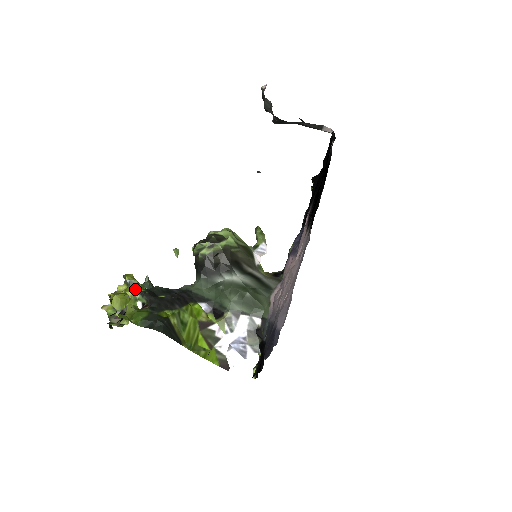
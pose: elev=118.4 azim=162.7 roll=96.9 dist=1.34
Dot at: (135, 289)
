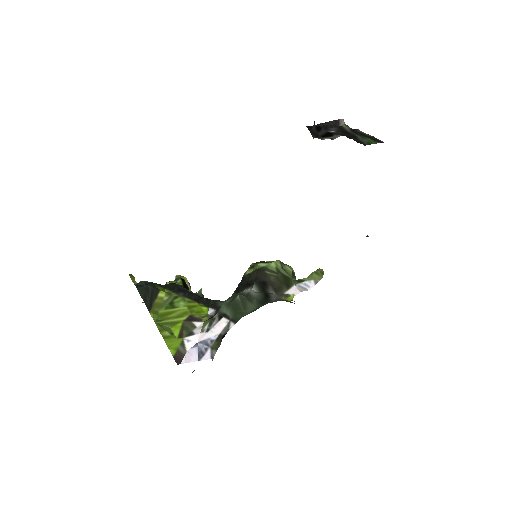
Dot at: occluded
